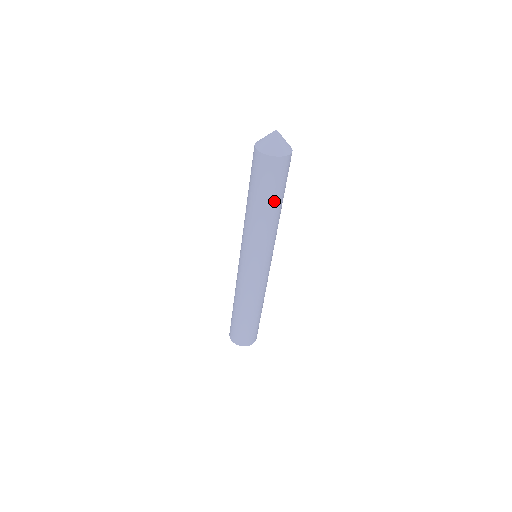
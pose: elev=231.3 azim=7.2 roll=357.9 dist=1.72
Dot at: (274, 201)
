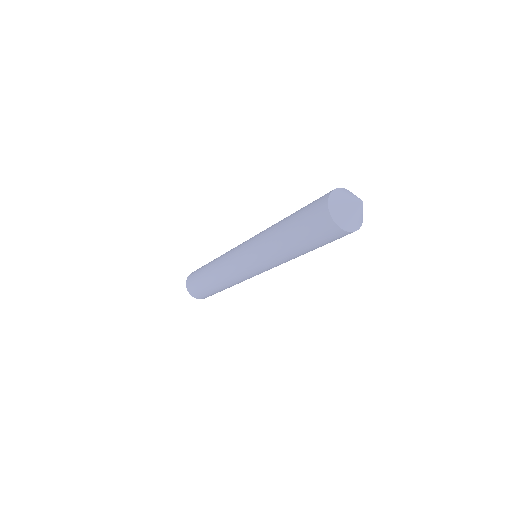
Dot at: (299, 244)
